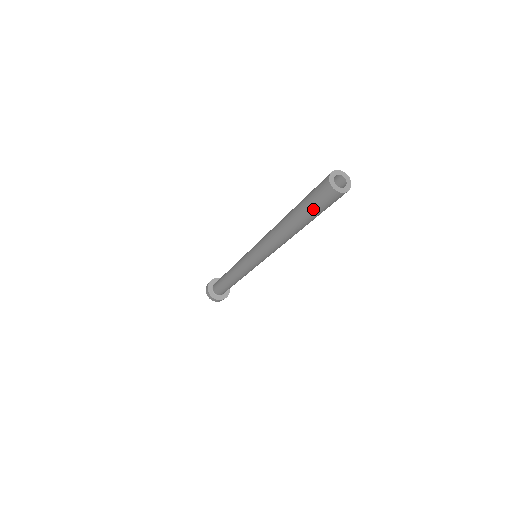
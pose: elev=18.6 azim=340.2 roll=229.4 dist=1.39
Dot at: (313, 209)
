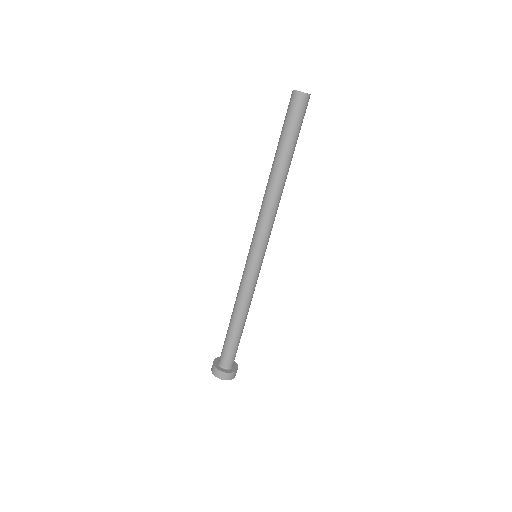
Dot at: (291, 128)
